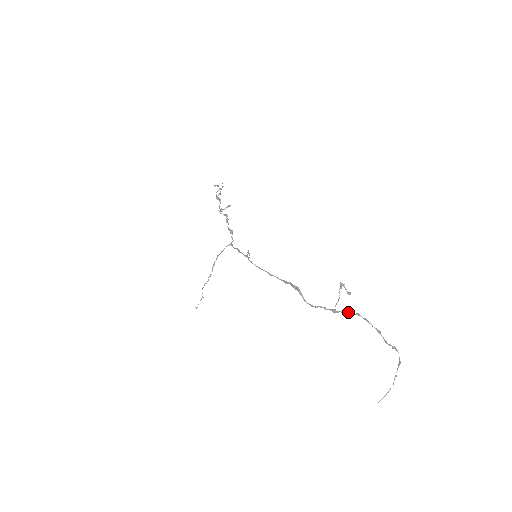
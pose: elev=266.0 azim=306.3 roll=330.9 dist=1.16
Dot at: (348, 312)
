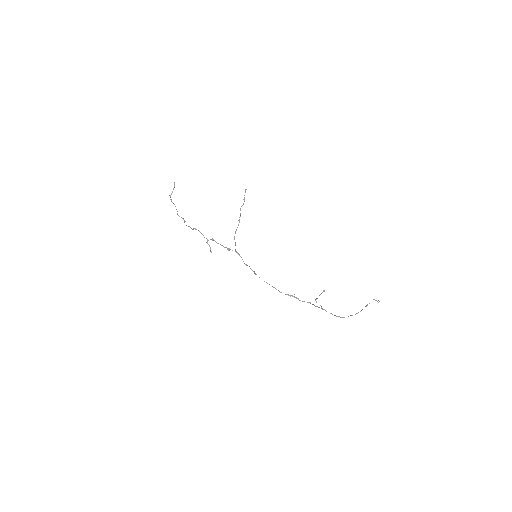
Dot at: occluded
